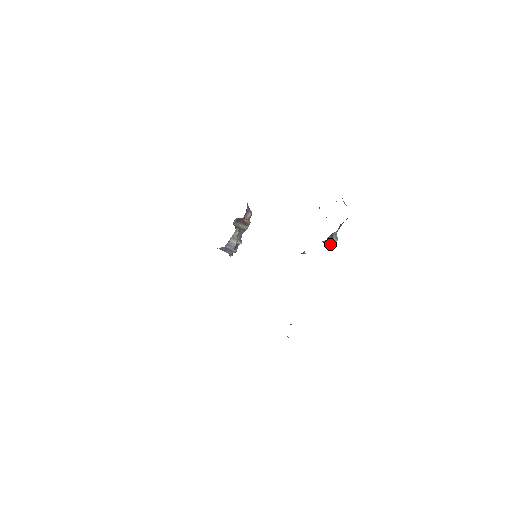
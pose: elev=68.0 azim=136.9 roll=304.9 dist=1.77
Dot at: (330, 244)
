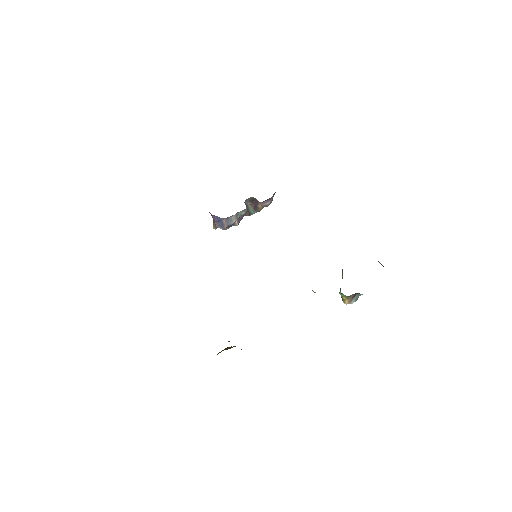
Dot at: (346, 301)
